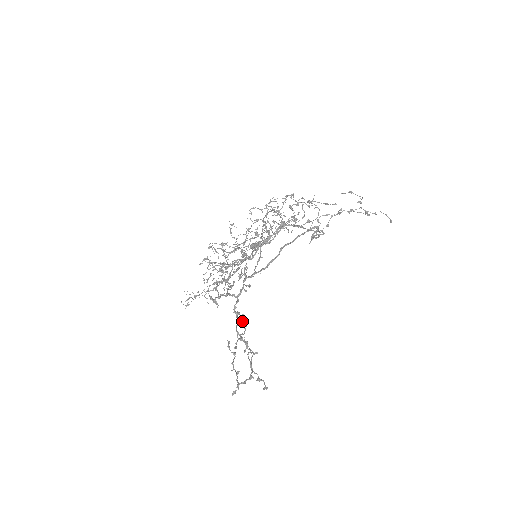
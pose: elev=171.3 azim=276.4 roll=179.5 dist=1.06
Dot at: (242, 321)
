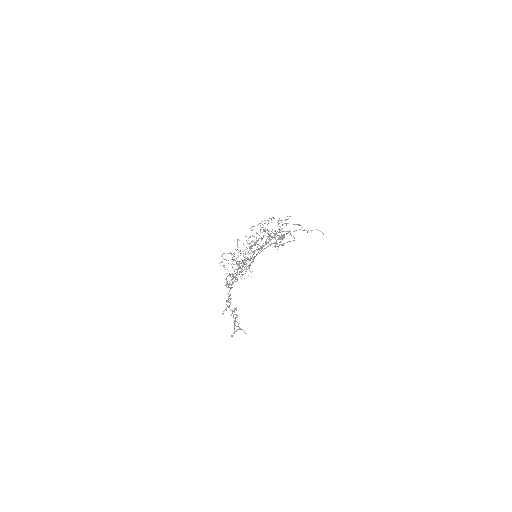
Dot at: (229, 300)
